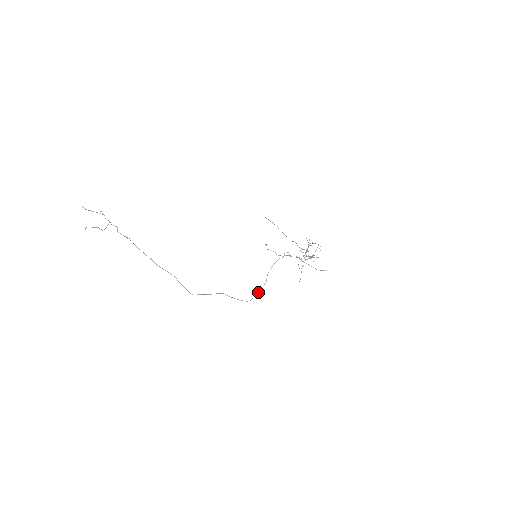
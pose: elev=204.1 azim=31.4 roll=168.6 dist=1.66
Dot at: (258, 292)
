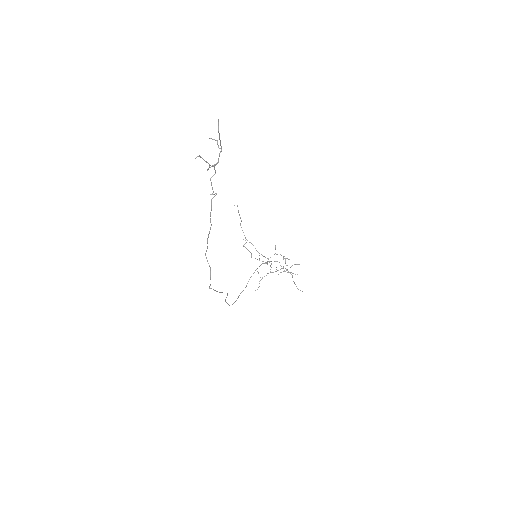
Dot at: (238, 297)
